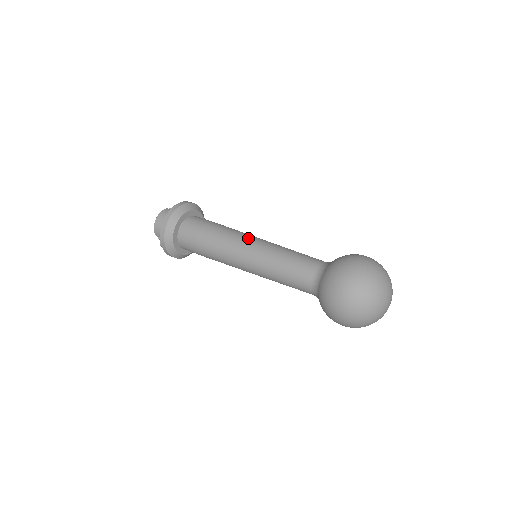
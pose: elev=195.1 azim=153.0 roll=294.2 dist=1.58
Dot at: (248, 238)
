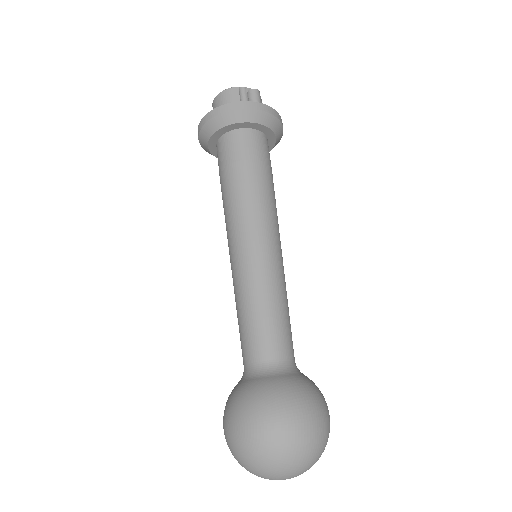
Dot at: (250, 235)
